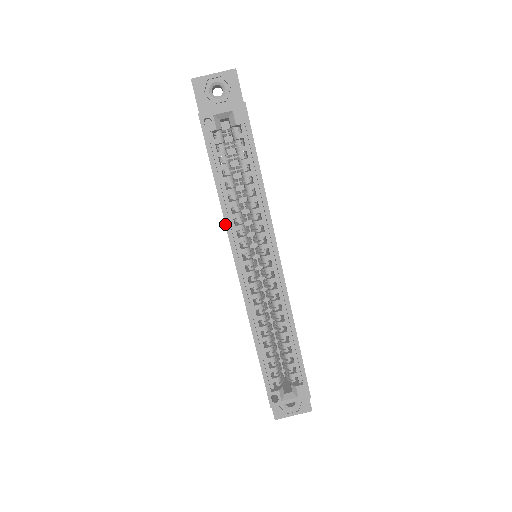
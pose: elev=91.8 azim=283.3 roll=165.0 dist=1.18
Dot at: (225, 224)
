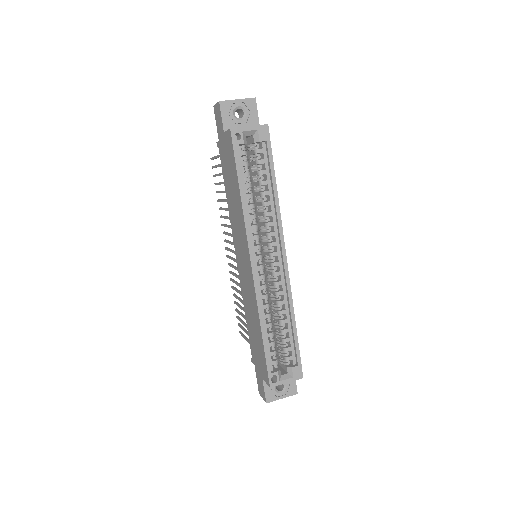
Dot at: (245, 223)
